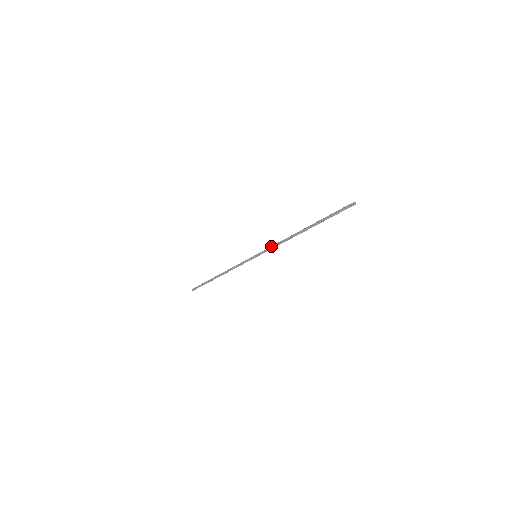
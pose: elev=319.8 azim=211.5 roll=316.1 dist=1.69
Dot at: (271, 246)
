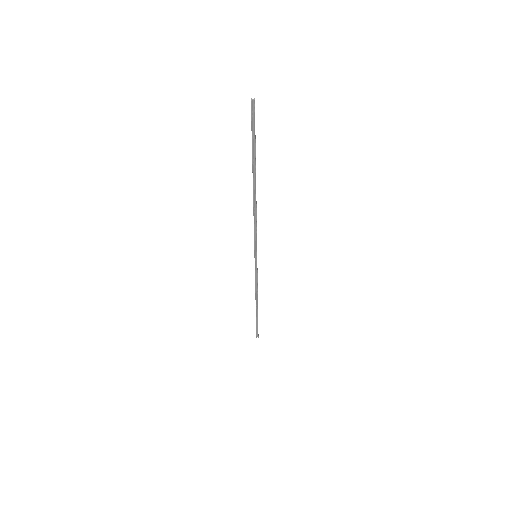
Dot at: occluded
